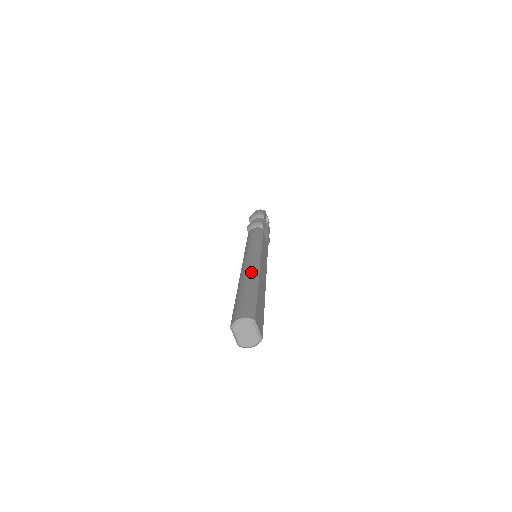
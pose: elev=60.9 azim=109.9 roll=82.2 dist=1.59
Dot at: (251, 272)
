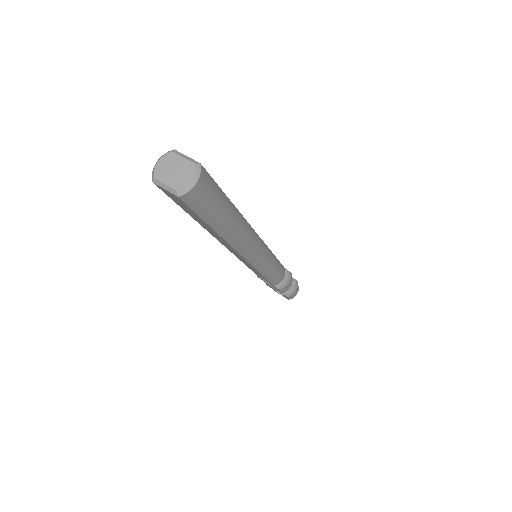
Dot at: occluded
